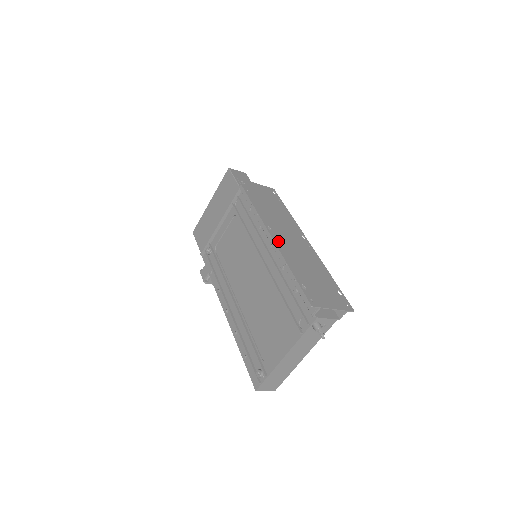
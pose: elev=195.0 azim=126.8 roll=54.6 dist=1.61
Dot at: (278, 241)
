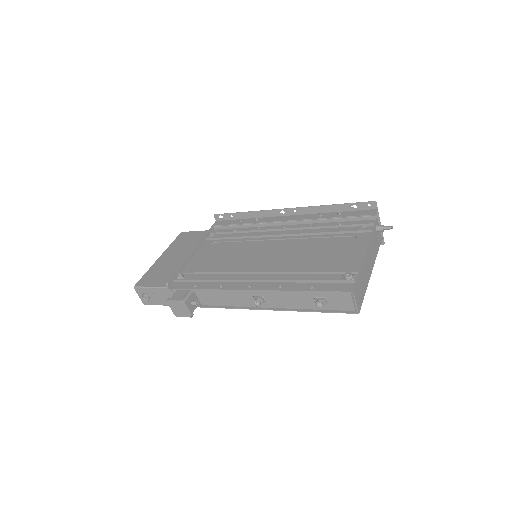
Dot at: (298, 212)
